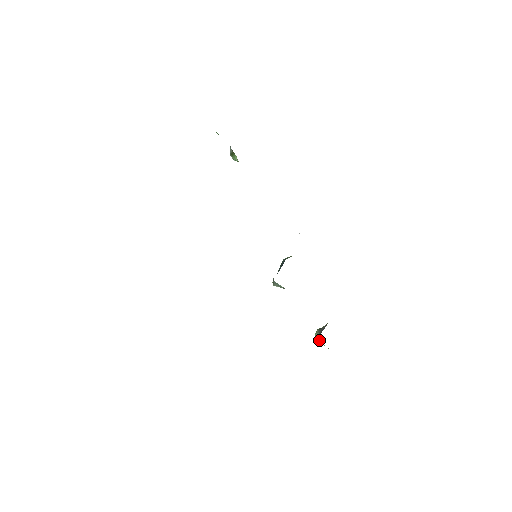
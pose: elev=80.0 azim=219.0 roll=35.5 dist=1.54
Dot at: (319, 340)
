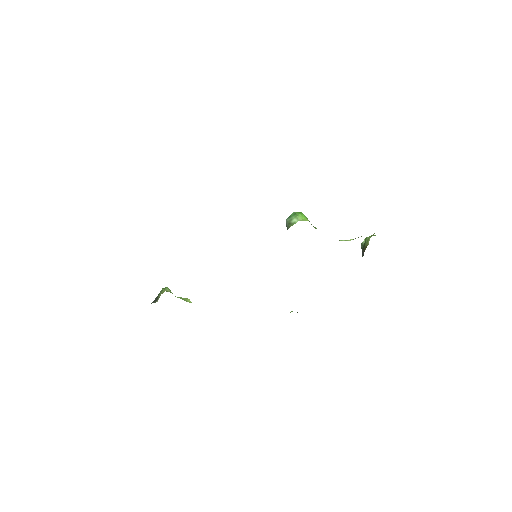
Dot at: occluded
